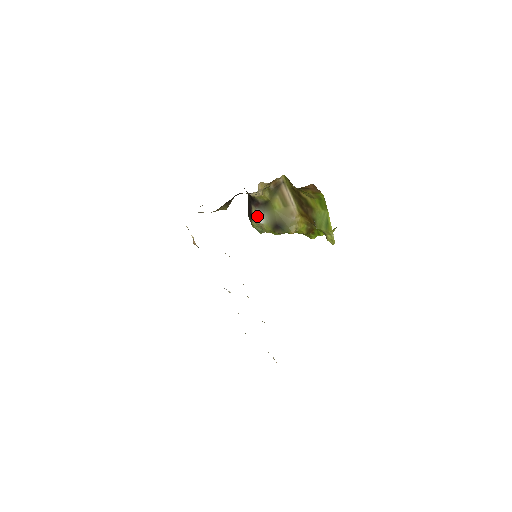
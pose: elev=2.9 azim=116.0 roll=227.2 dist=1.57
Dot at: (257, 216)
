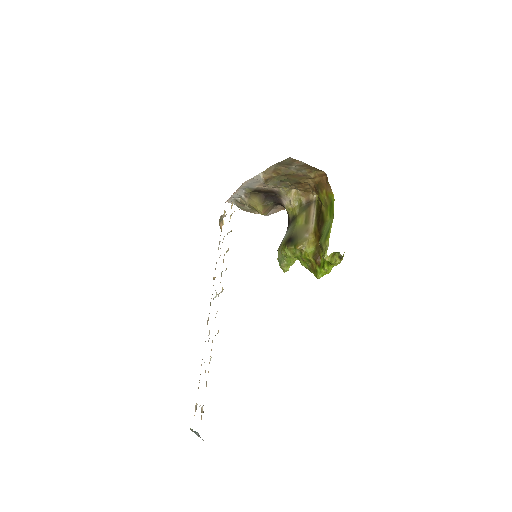
Dot at: (283, 238)
